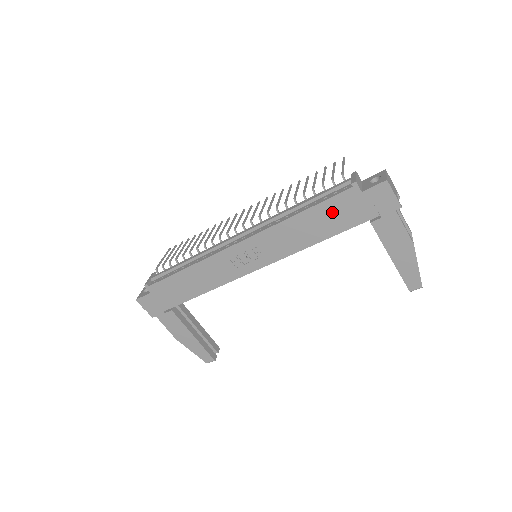
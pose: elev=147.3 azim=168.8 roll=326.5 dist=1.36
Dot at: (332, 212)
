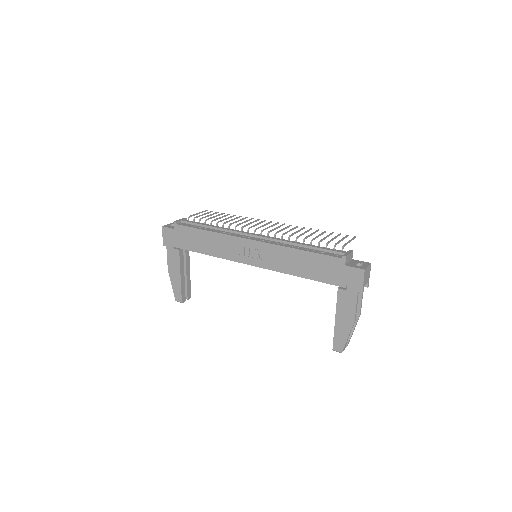
Dot at: (319, 264)
